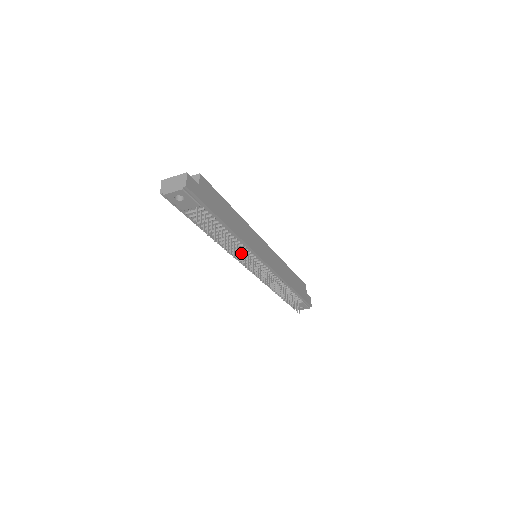
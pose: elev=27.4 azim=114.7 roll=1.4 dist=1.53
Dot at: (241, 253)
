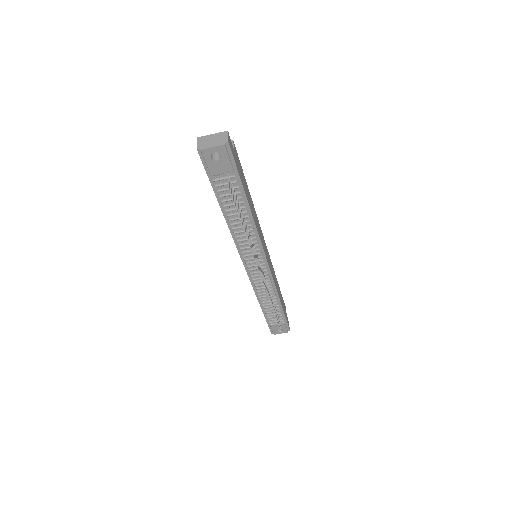
Dot at: (248, 246)
